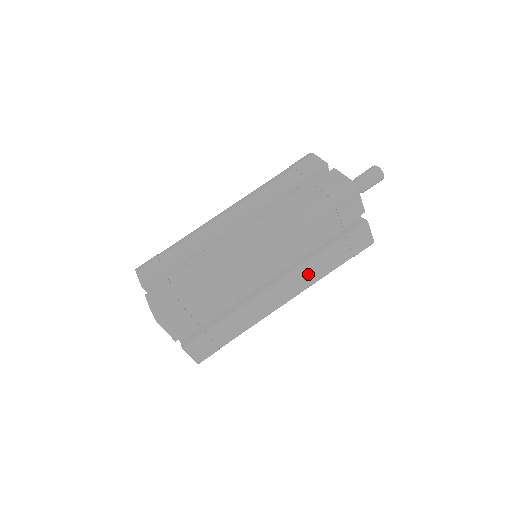
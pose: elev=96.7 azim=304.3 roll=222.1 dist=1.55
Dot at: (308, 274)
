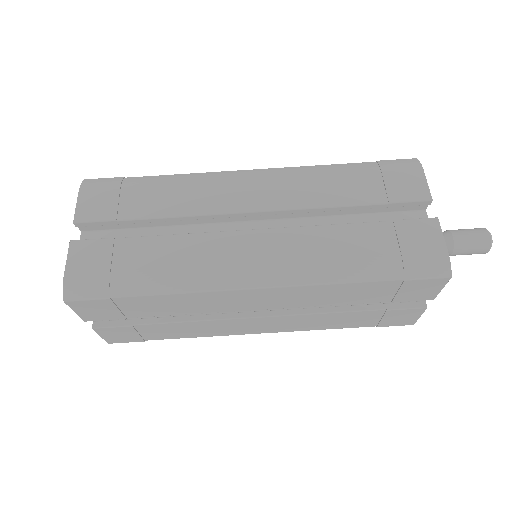
Dot at: (307, 322)
